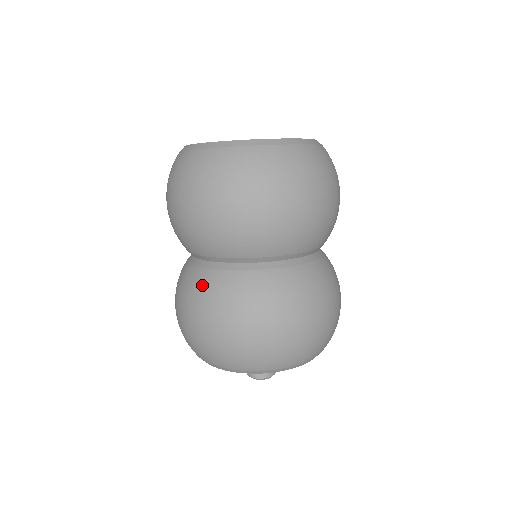
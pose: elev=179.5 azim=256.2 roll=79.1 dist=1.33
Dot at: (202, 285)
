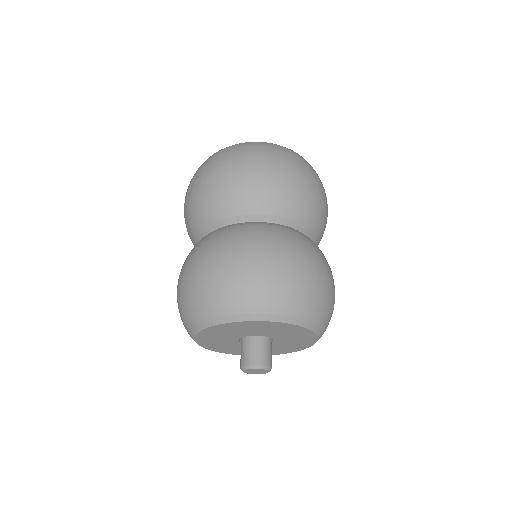
Dot at: (221, 236)
